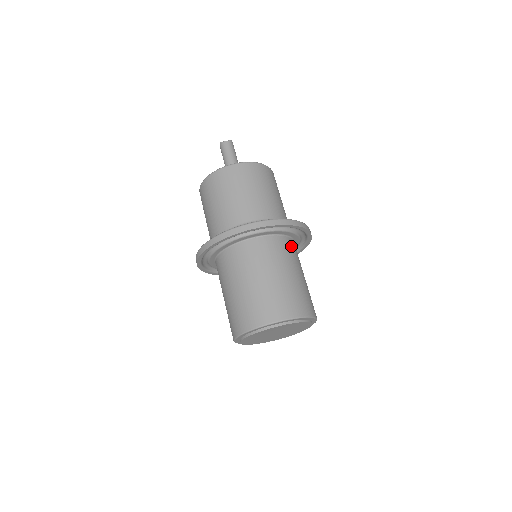
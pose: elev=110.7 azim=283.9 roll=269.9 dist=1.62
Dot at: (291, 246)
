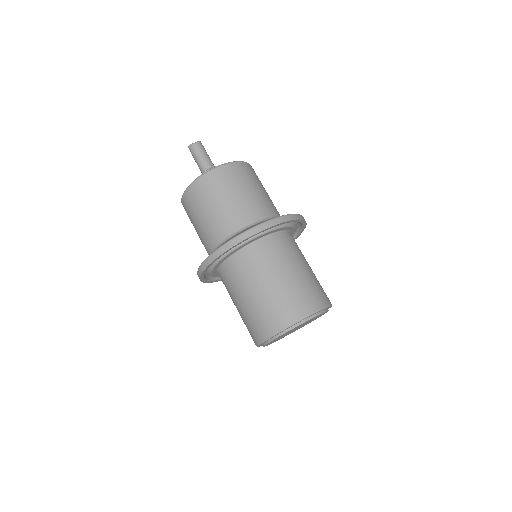
Dot at: (292, 240)
